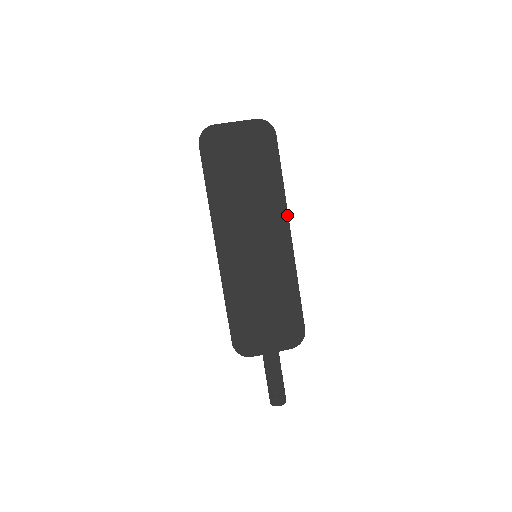
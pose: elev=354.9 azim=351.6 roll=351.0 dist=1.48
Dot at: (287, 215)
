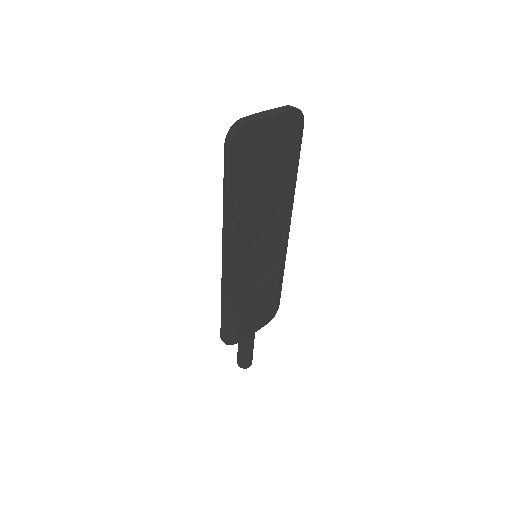
Dot at: occluded
